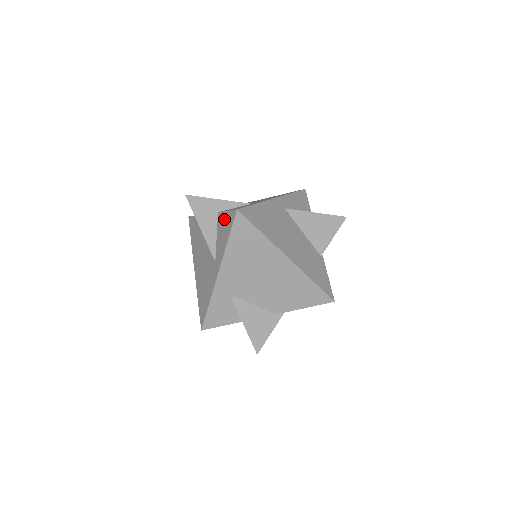
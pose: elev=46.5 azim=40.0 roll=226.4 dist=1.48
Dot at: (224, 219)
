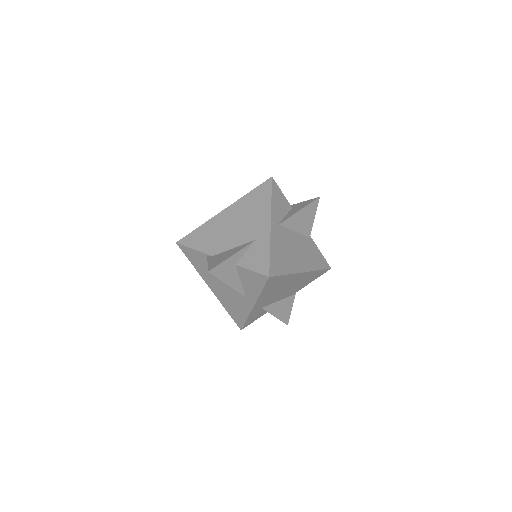
Dot at: (249, 275)
